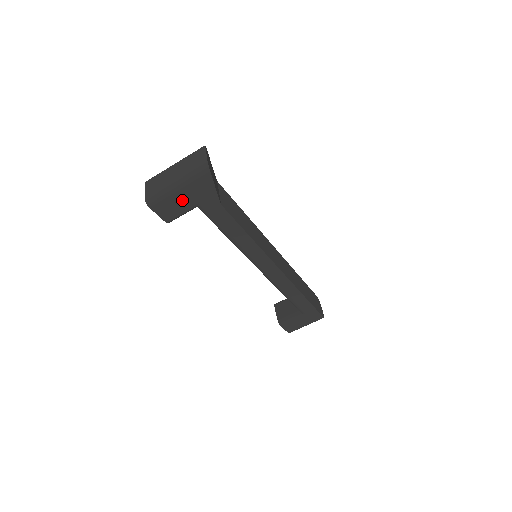
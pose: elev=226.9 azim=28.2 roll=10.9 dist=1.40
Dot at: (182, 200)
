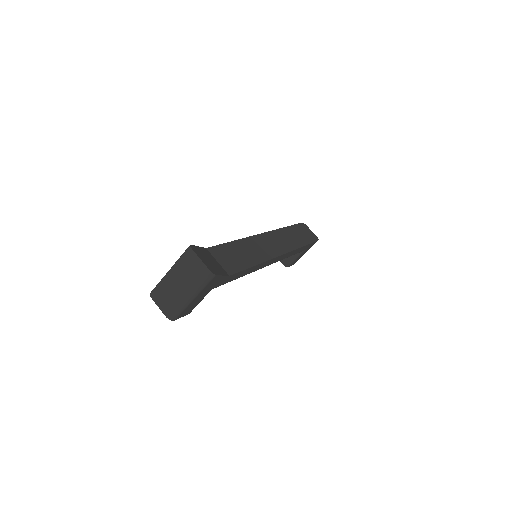
Dot at: (198, 299)
